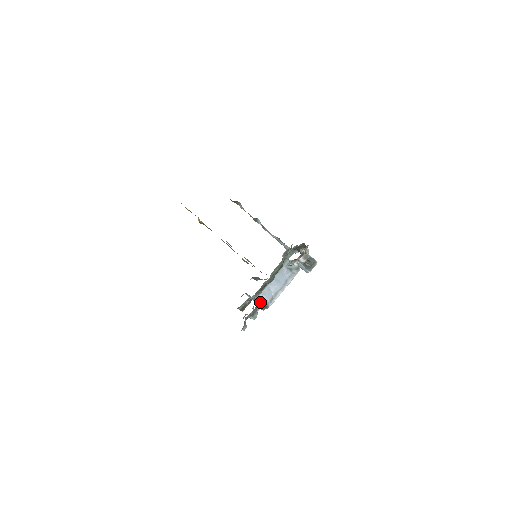
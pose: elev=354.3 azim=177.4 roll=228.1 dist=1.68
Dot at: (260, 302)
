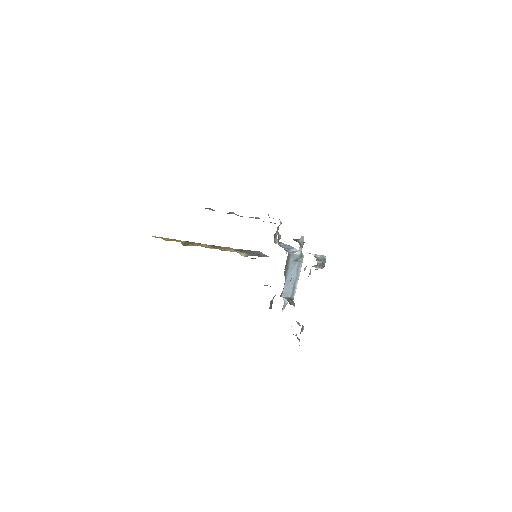
Dot at: (286, 299)
